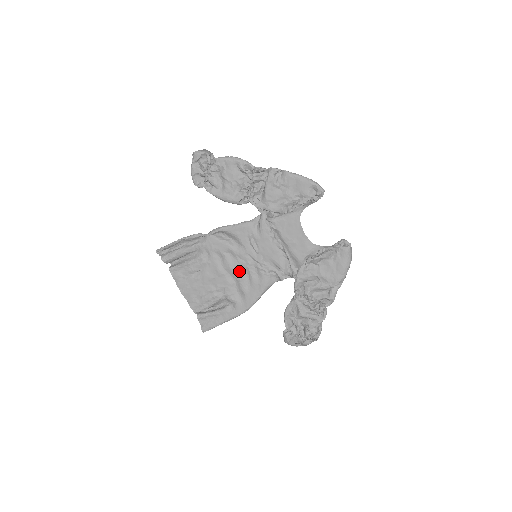
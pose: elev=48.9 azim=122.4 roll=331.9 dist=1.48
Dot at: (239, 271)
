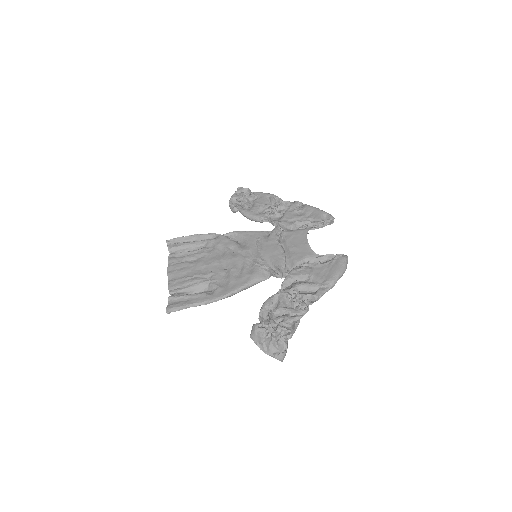
Dot at: (235, 263)
